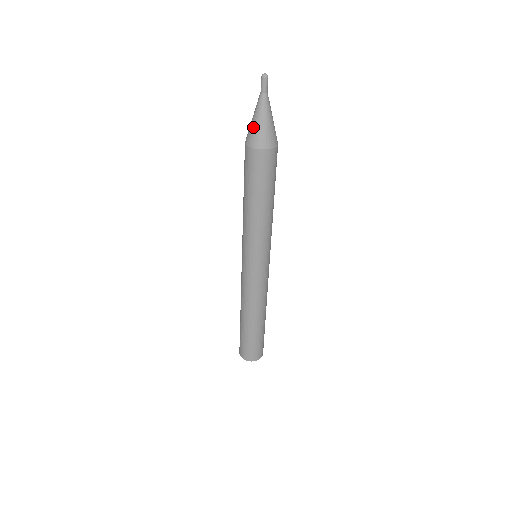
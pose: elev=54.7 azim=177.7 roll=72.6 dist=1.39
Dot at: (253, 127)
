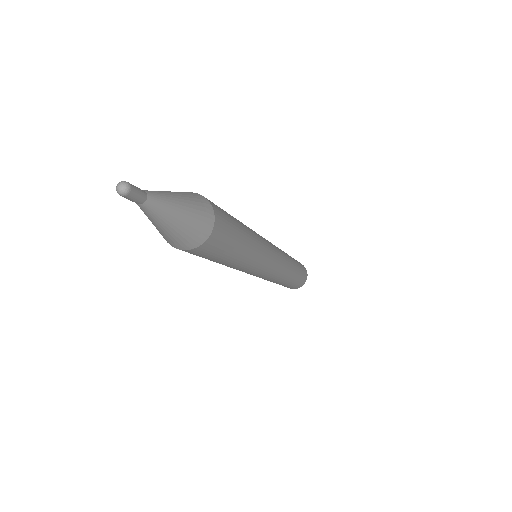
Dot at: (159, 232)
